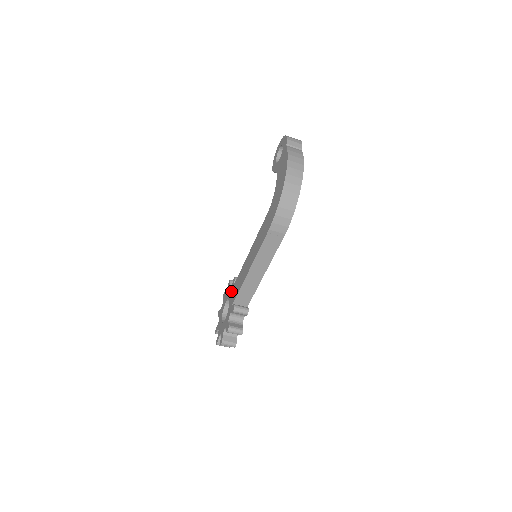
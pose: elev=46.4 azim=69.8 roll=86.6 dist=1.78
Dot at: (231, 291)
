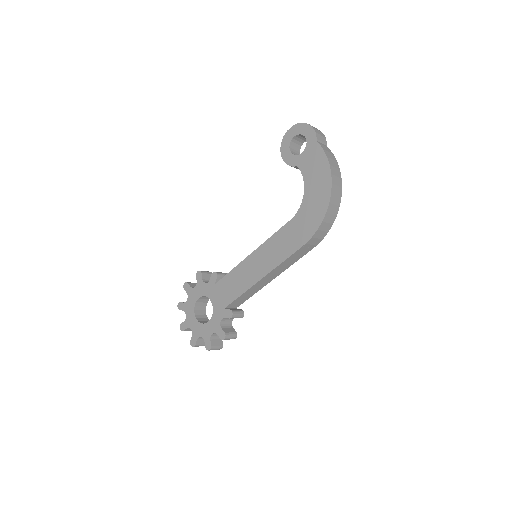
Dot at: (212, 289)
